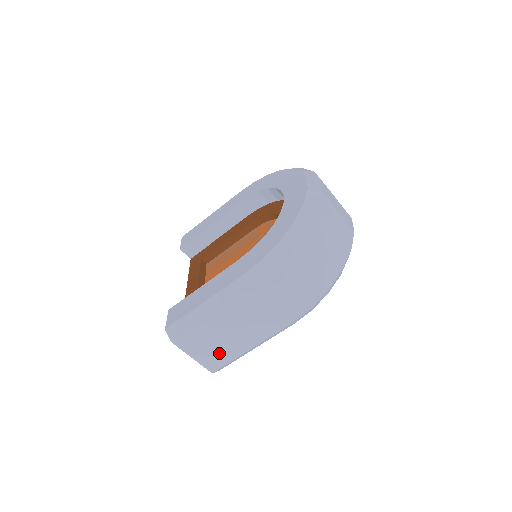
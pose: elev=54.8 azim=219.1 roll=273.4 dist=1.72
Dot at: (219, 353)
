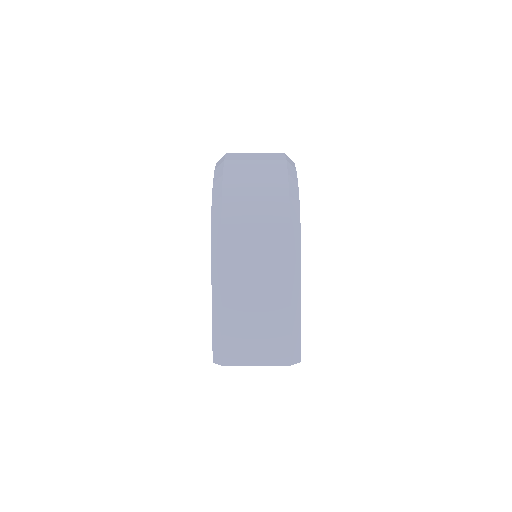
Dot at: (271, 338)
